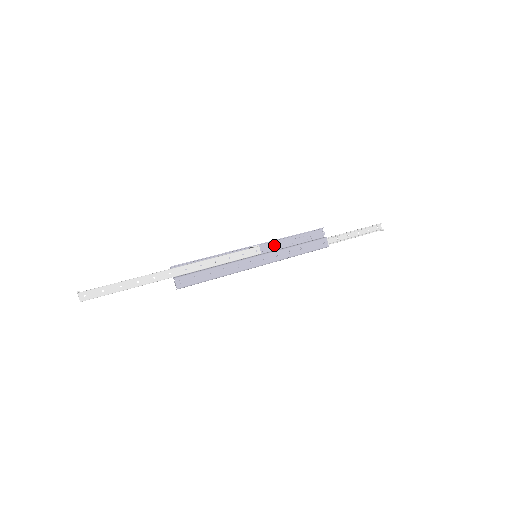
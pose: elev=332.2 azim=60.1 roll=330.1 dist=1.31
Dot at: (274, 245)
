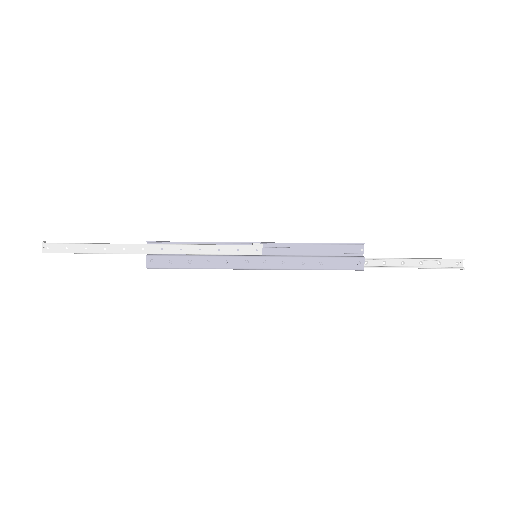
Dot at: (284, 249)
